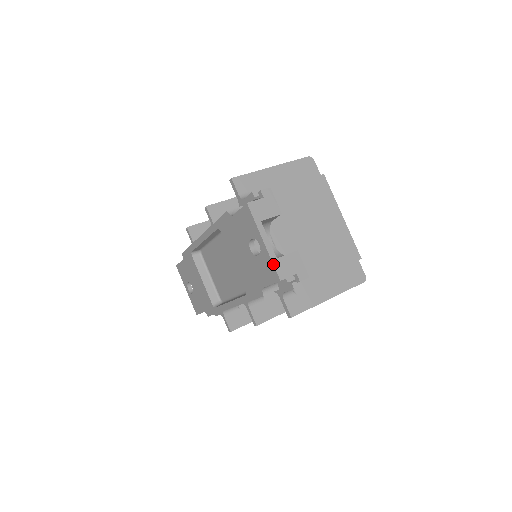
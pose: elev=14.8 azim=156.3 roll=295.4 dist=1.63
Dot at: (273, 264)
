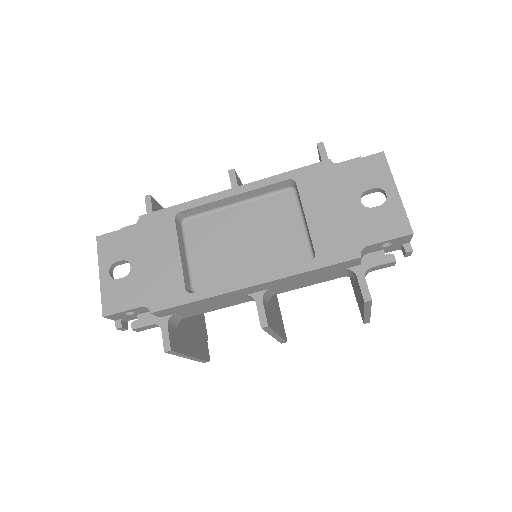
Dot at: occluded
